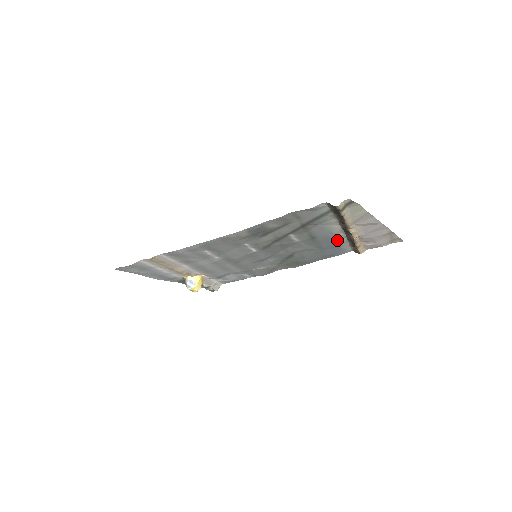
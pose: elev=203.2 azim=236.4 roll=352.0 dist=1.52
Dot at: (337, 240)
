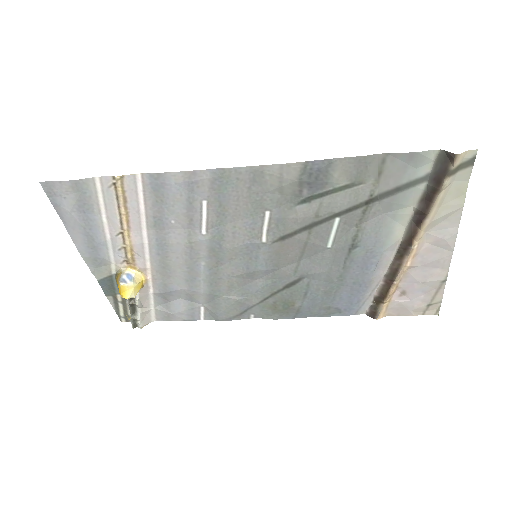
Dot at: (375, 269)
